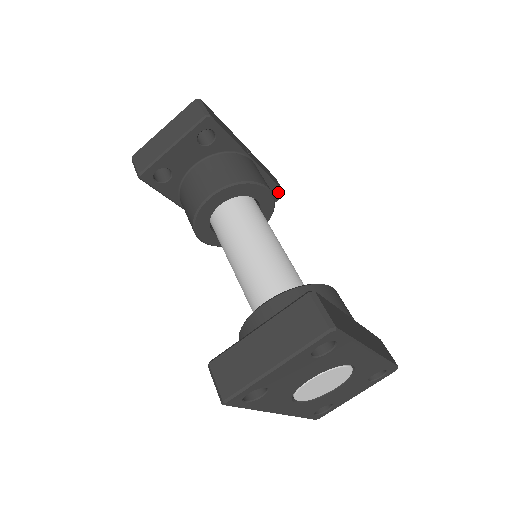
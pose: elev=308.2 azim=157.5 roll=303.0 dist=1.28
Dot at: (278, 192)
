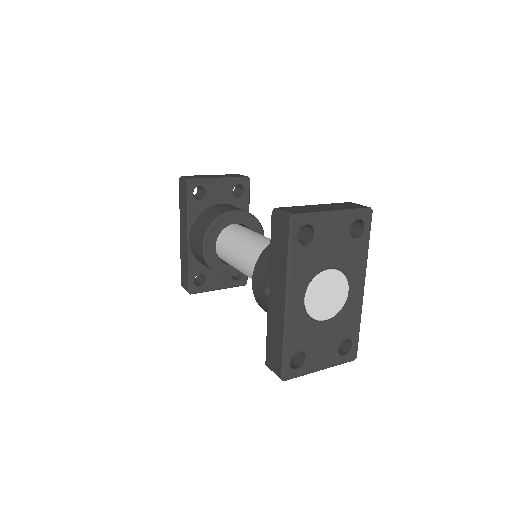
Dot at: (245, 277)
